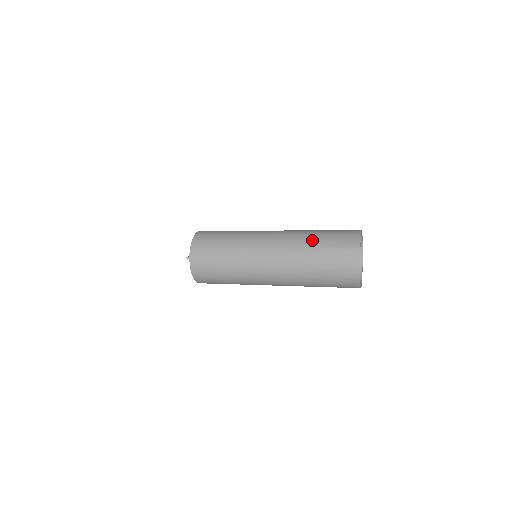
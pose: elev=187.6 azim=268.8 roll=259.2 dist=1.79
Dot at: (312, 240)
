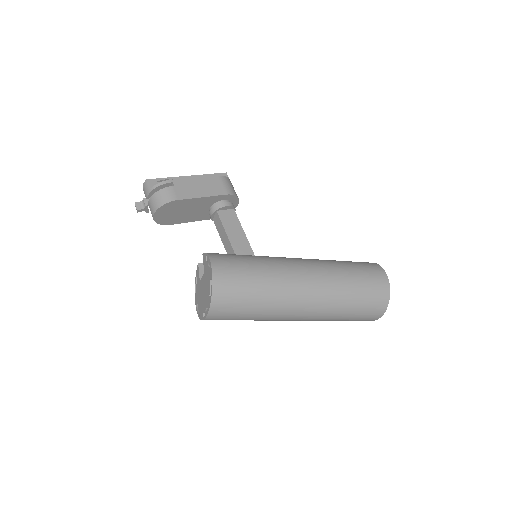
Dot at: (347, 302)
